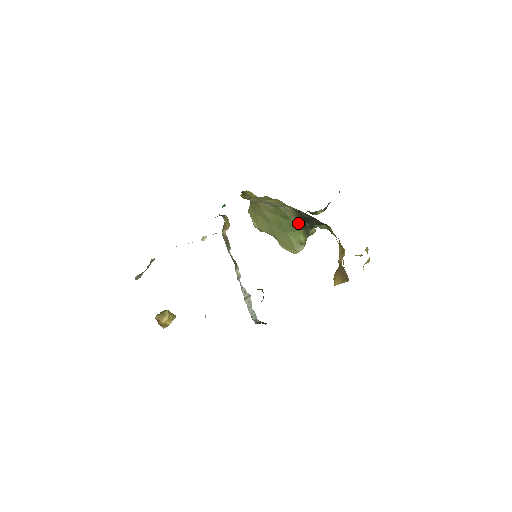
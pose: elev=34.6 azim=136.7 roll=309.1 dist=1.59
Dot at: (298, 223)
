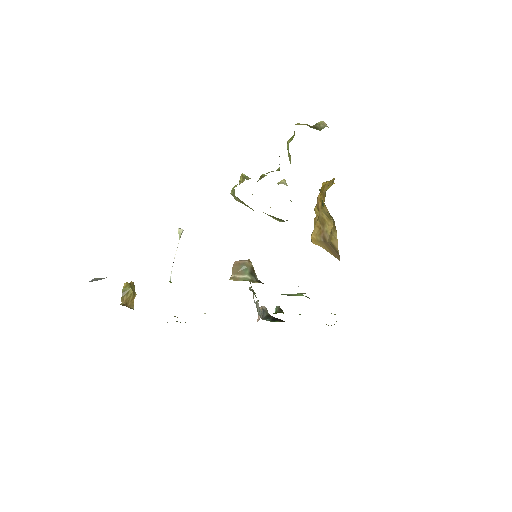
Dot at: occluded
